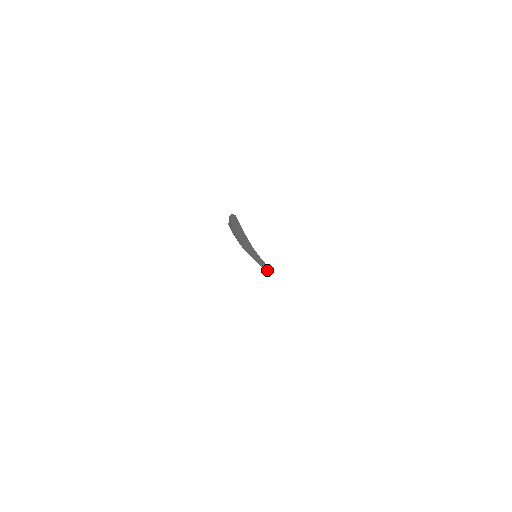
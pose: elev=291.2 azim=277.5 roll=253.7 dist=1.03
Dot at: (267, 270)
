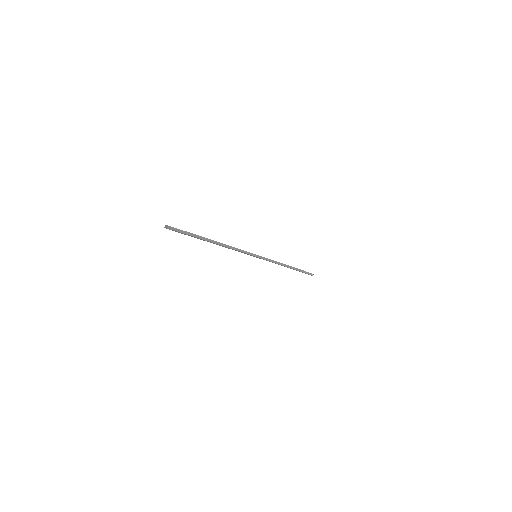
Dot at: (311, 275)
